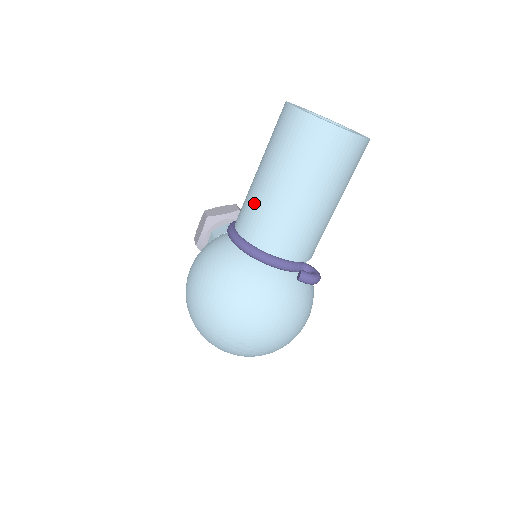
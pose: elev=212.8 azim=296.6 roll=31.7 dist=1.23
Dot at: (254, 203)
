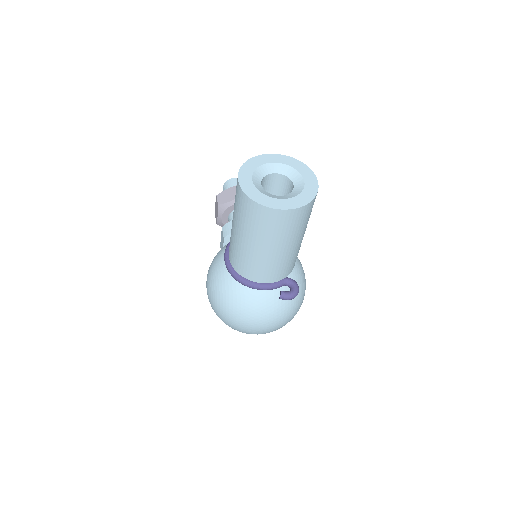
Dot at: (235, 249)
